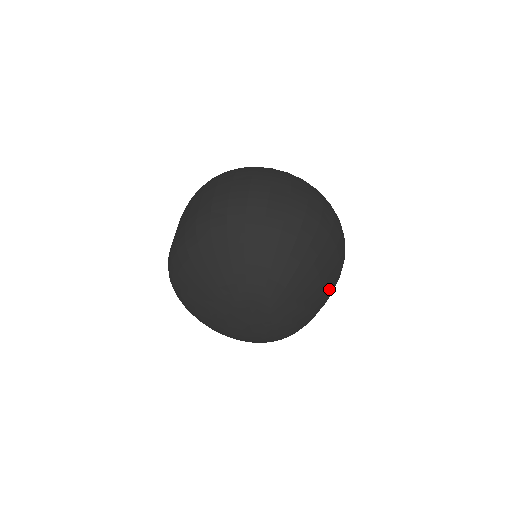
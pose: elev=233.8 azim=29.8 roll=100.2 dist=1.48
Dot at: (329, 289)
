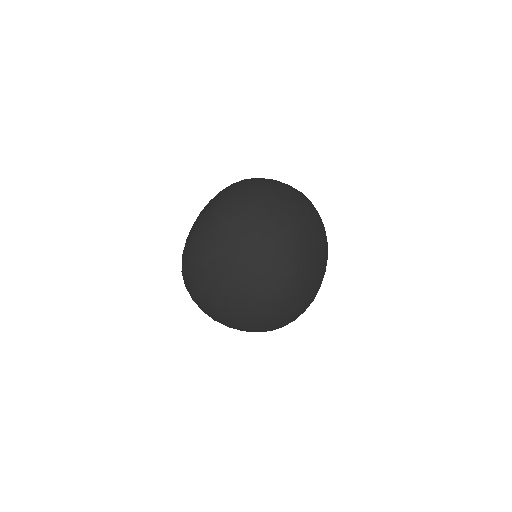
Dot at: (322, 267)
